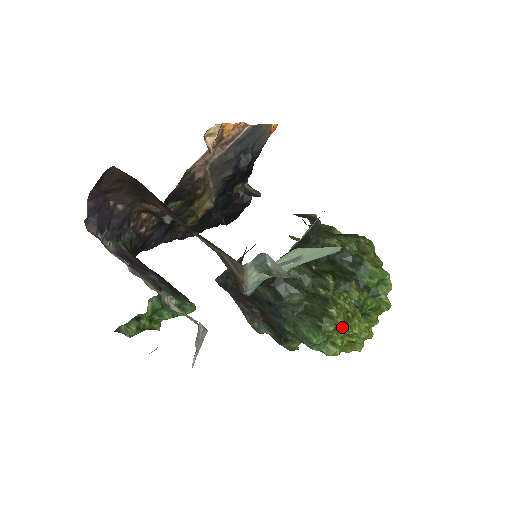
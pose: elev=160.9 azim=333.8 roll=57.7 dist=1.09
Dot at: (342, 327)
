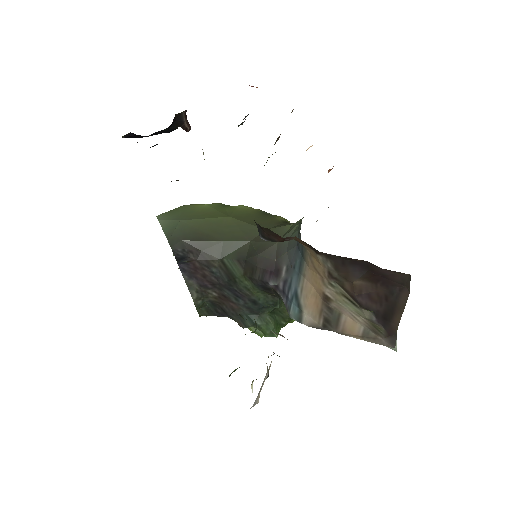
Dot at: occluded
